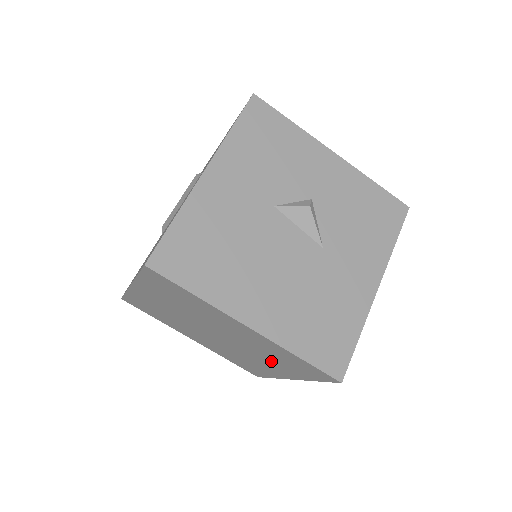
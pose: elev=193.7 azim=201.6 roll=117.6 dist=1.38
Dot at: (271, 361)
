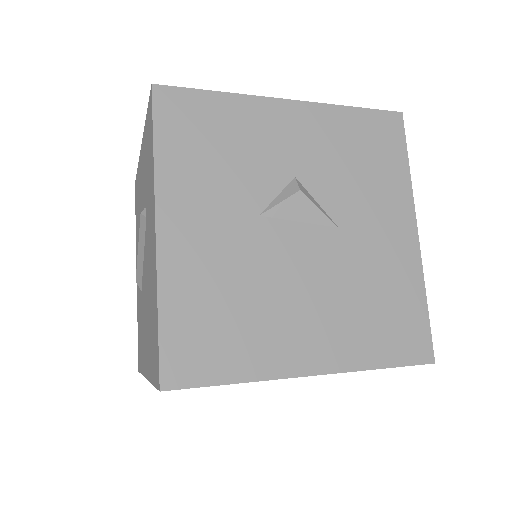
Dot at: occluded
